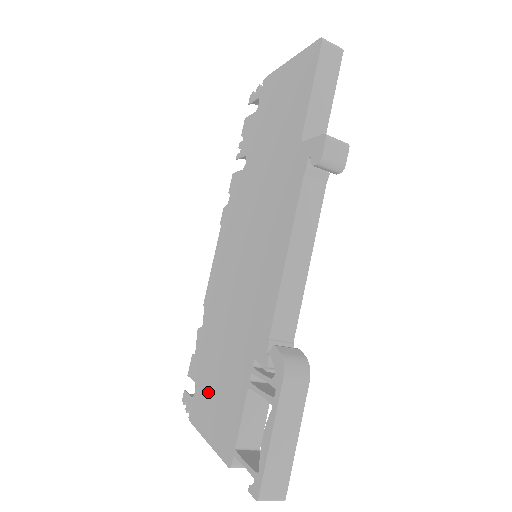
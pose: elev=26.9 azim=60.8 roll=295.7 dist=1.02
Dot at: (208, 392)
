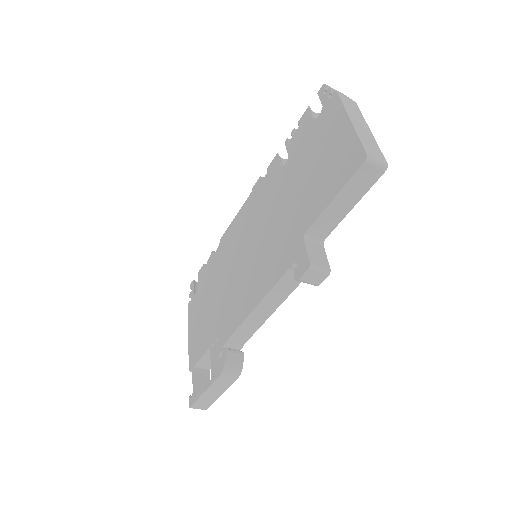
Dot at: (199, 309)
